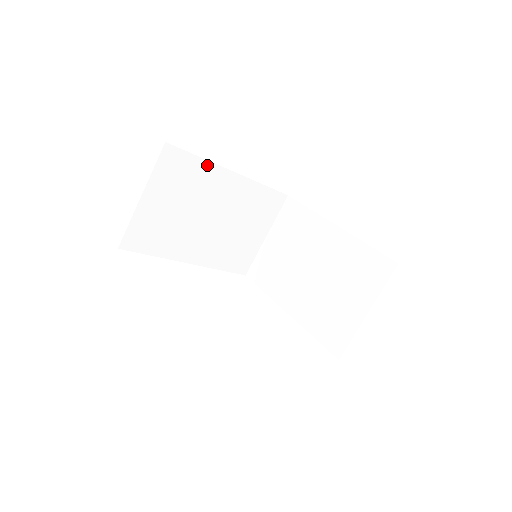
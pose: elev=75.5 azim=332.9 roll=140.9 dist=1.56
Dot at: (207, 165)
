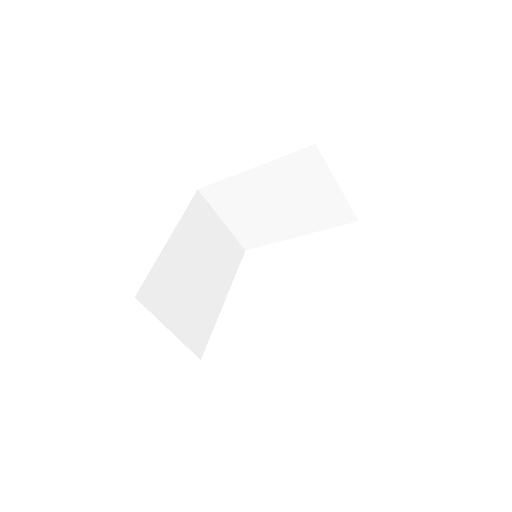
Dot at: (159, 263)
